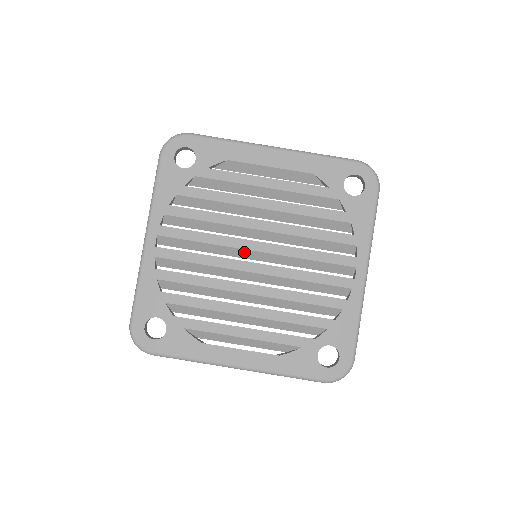
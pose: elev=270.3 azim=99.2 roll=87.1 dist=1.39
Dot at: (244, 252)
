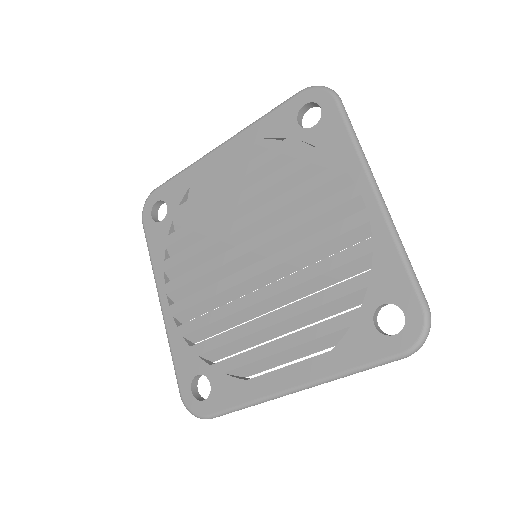
Dot at: (243, 260)
